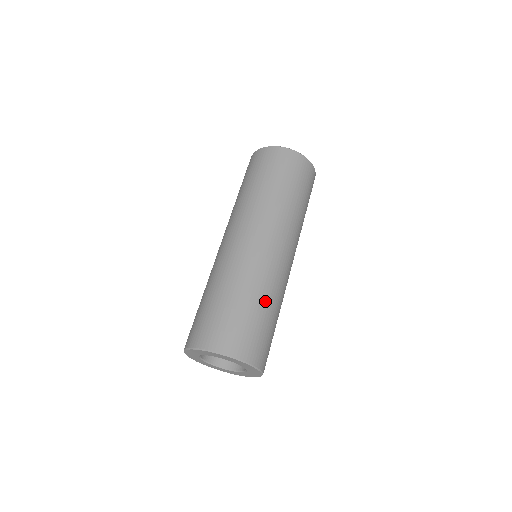
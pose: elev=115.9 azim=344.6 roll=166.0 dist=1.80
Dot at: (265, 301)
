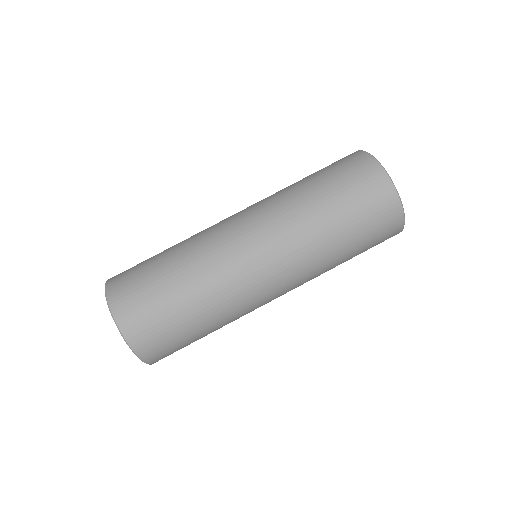
Dot at: (213, 327)
